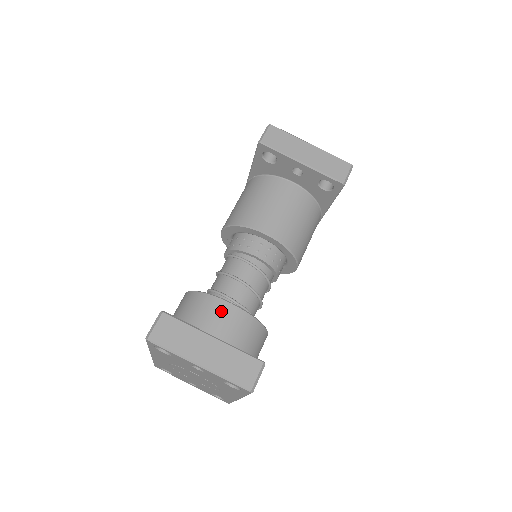
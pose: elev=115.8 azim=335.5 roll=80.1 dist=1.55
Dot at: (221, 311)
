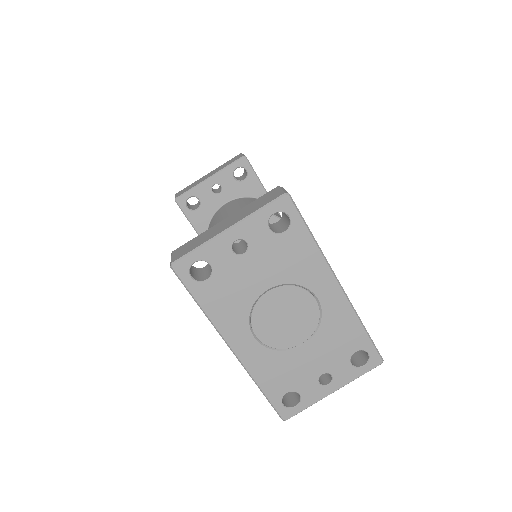
Dot at: occluded
